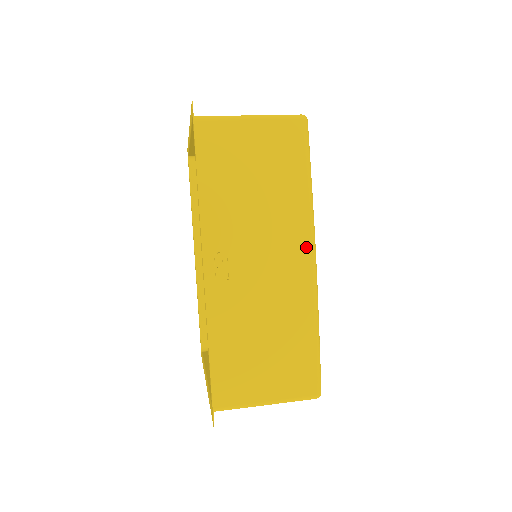
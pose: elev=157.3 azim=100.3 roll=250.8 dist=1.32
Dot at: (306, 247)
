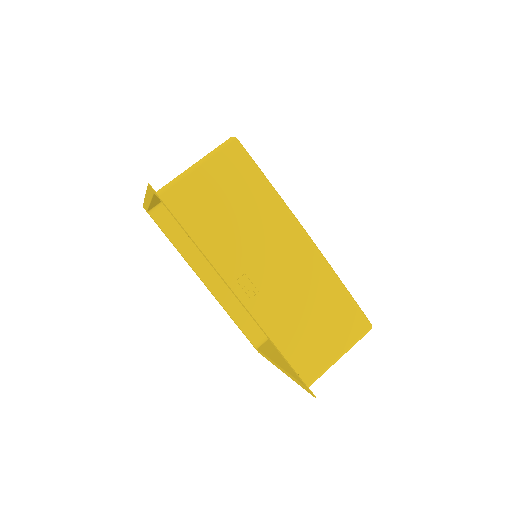
Dot at: (296, 231)
